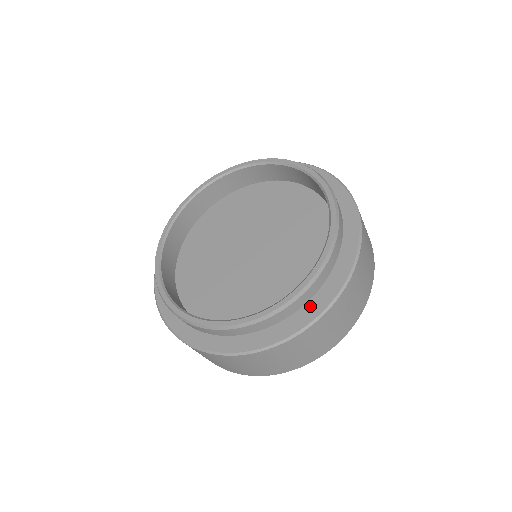
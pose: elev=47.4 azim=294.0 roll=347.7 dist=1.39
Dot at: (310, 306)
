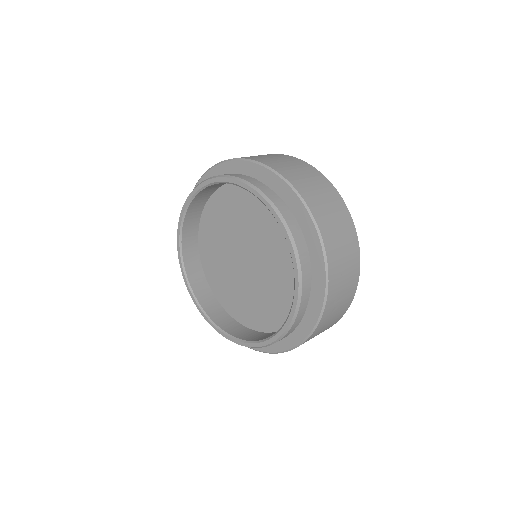
Dot at: (308, 314)
